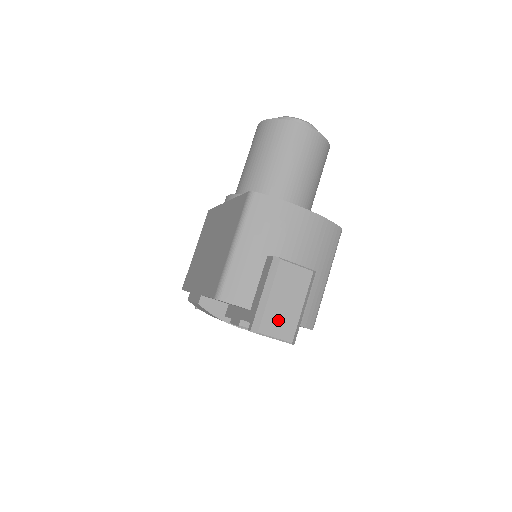
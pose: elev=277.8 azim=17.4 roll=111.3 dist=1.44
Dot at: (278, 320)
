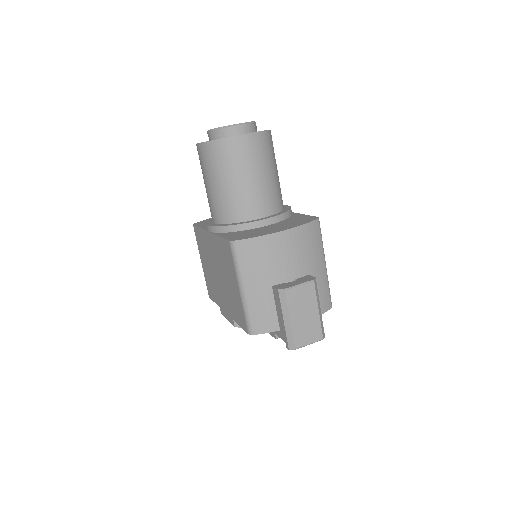
Dot at: (305, 332)
